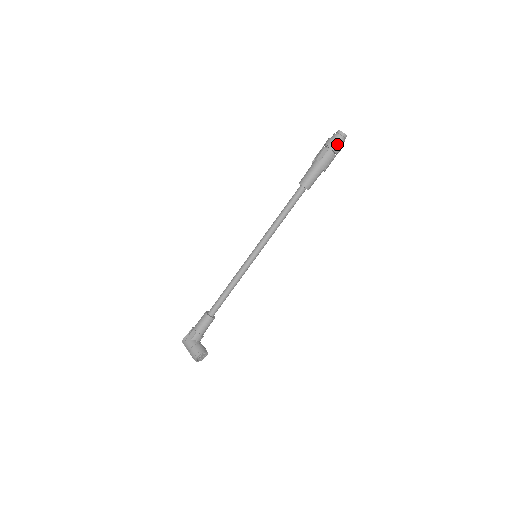
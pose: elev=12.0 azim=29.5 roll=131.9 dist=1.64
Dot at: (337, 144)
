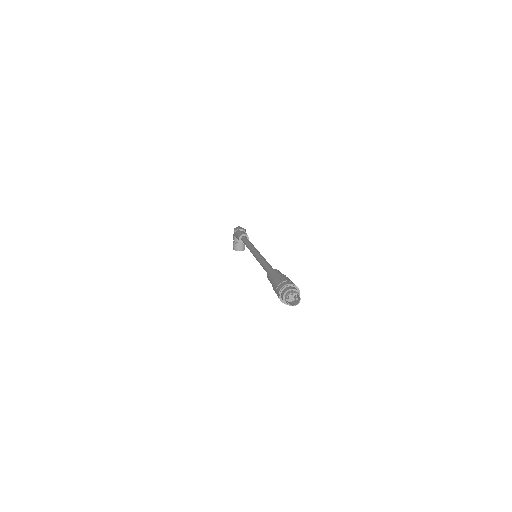
Dot at: (281, 301)
